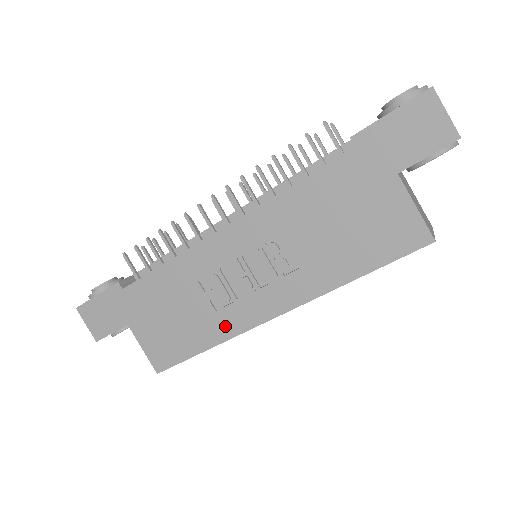
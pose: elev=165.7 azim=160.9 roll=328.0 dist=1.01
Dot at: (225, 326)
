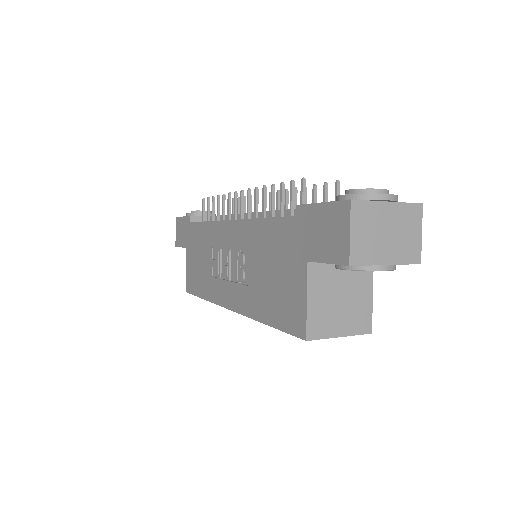
Dot at: (212, 291)
